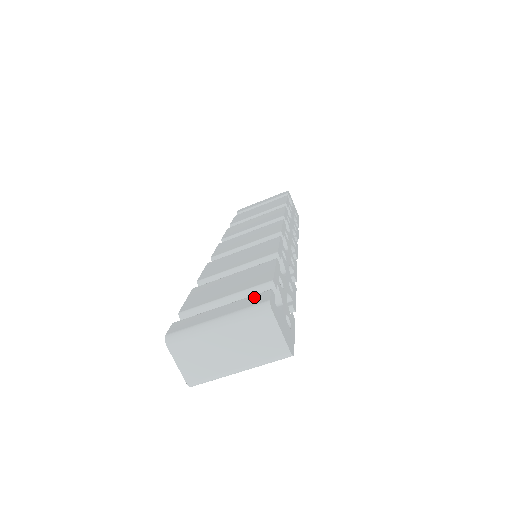
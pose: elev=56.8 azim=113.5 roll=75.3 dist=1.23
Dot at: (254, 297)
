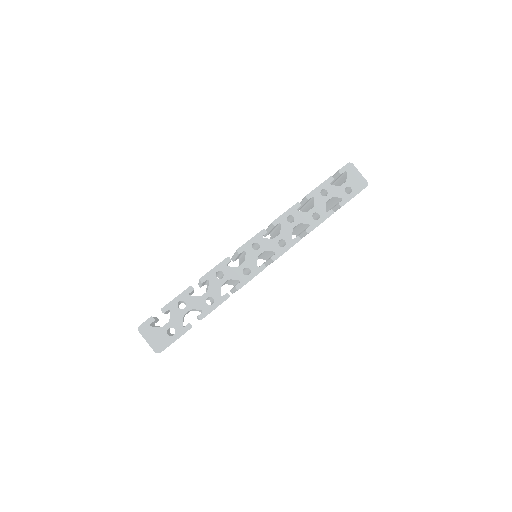
Dot at: occluded
